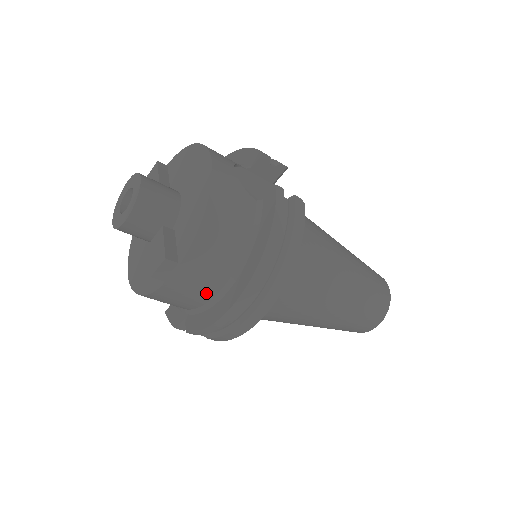
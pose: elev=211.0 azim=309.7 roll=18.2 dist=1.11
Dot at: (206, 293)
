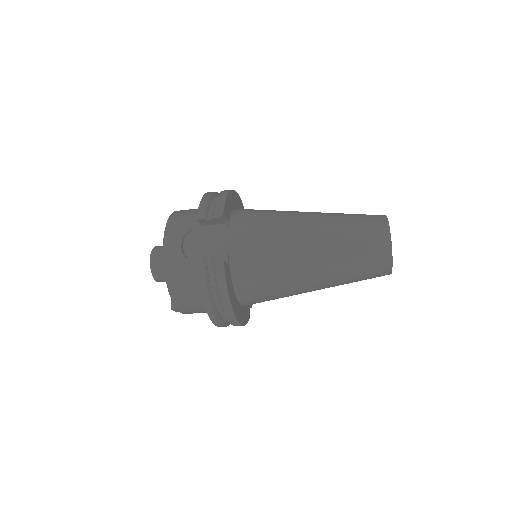
Dot at: occluded
